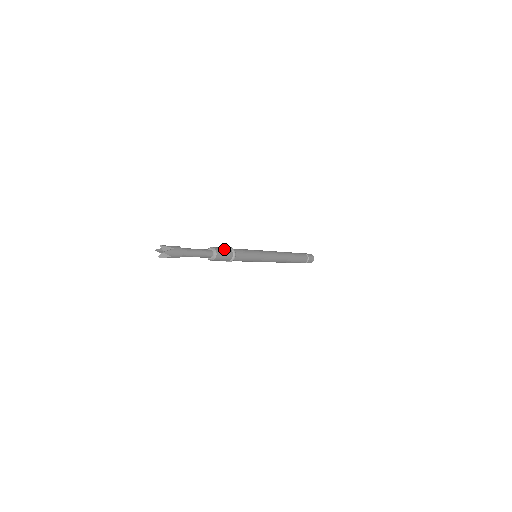
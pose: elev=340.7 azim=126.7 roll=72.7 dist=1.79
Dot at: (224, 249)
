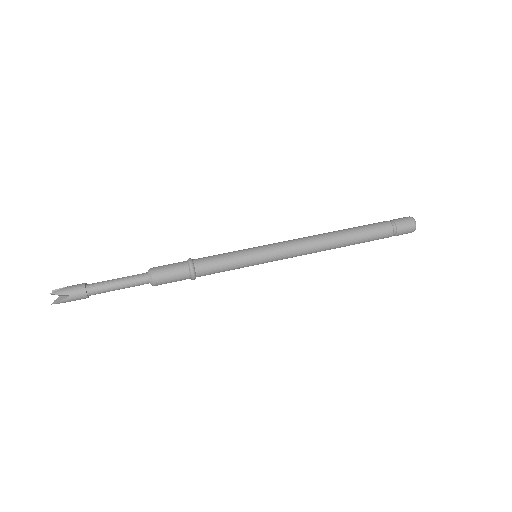
Dot at: (172, 272)
